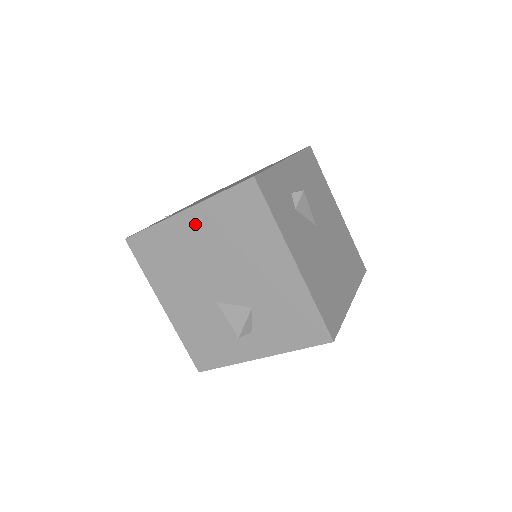
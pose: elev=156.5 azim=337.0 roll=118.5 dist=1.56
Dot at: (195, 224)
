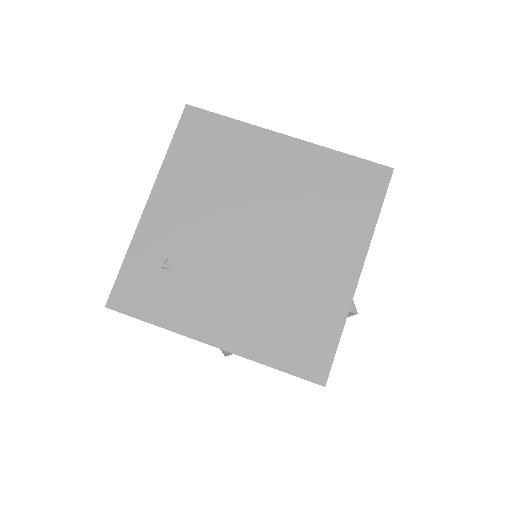
Dot at: occluded
